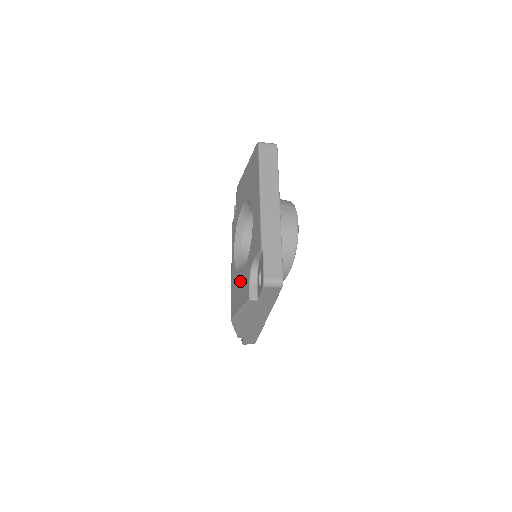
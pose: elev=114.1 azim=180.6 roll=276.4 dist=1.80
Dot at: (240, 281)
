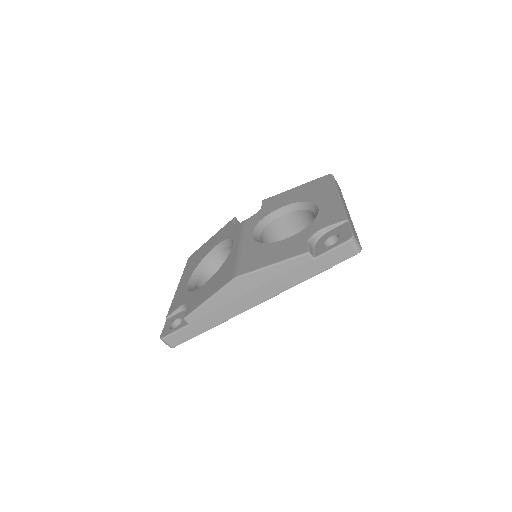
Dot at: (276, 246)
